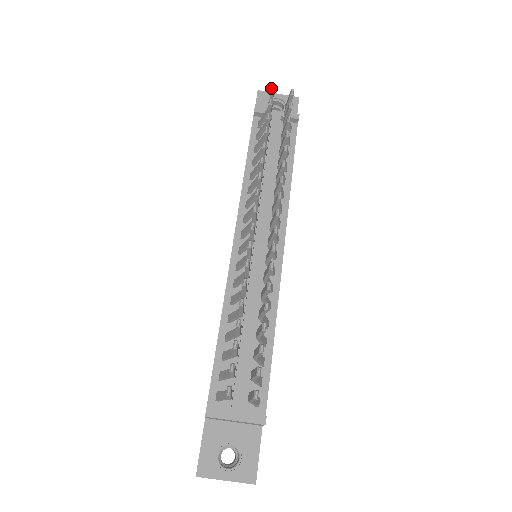
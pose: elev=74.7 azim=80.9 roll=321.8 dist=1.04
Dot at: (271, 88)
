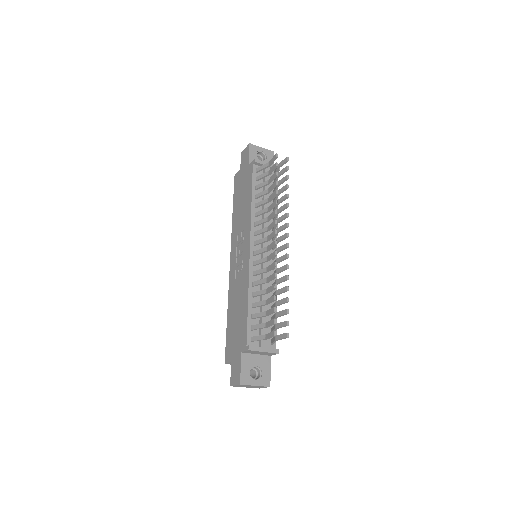
Dot at: (277, 155)
